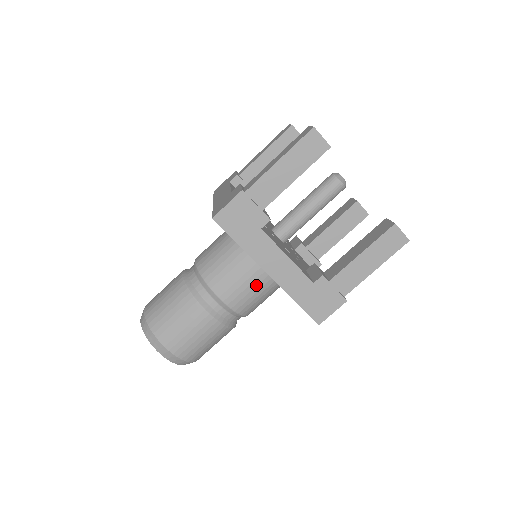
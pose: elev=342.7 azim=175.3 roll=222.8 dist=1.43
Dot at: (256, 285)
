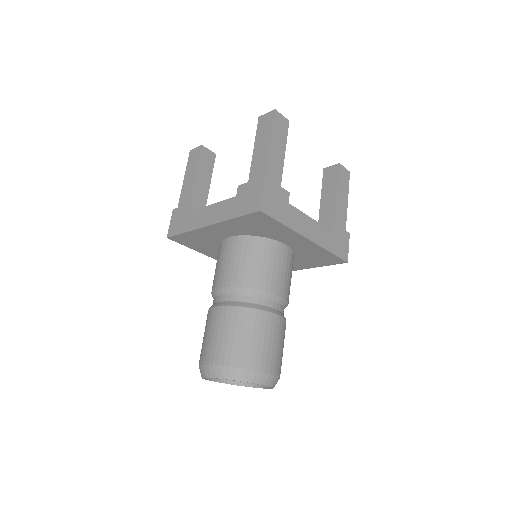
Dot at: (235, 255)
